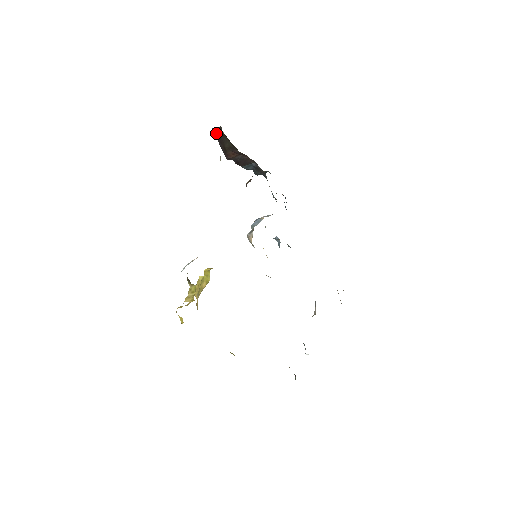
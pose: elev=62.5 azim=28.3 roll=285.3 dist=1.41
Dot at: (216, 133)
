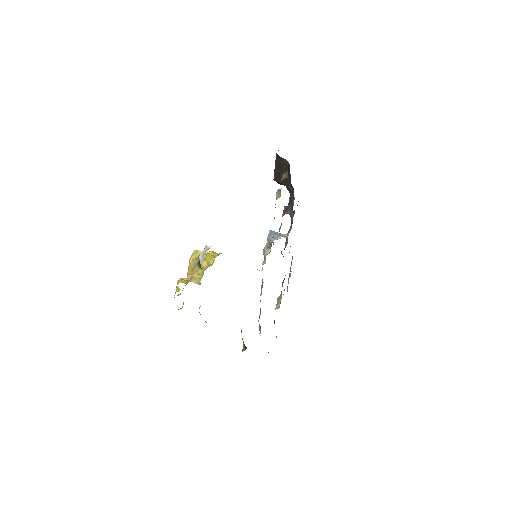
Dot at: (278, 159)
